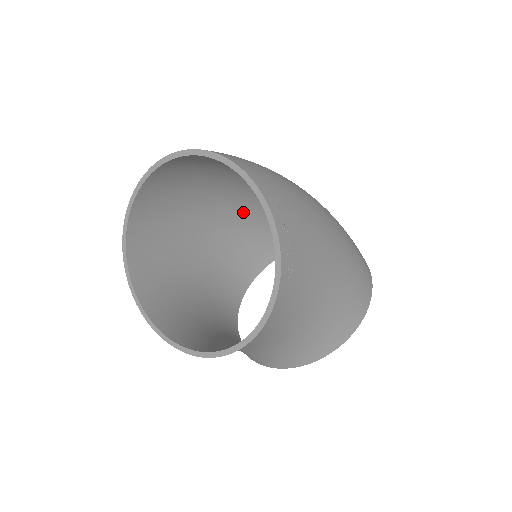
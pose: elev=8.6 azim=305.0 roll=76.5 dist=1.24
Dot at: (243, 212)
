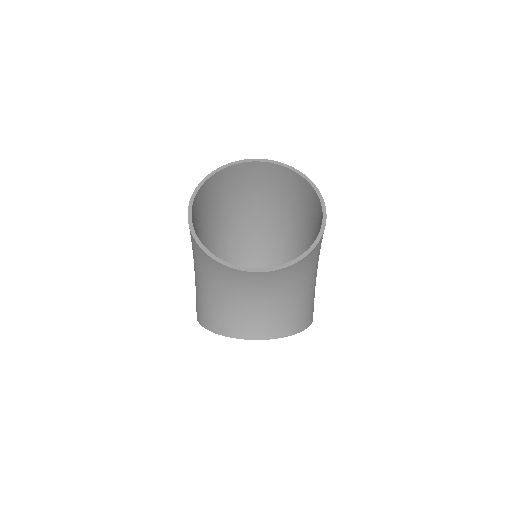
Dot at: (230, 243)
